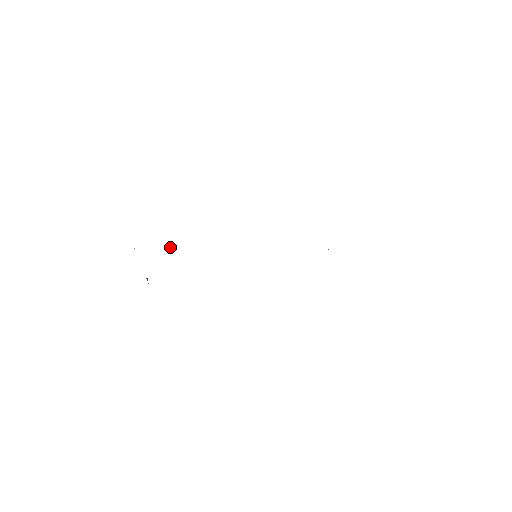
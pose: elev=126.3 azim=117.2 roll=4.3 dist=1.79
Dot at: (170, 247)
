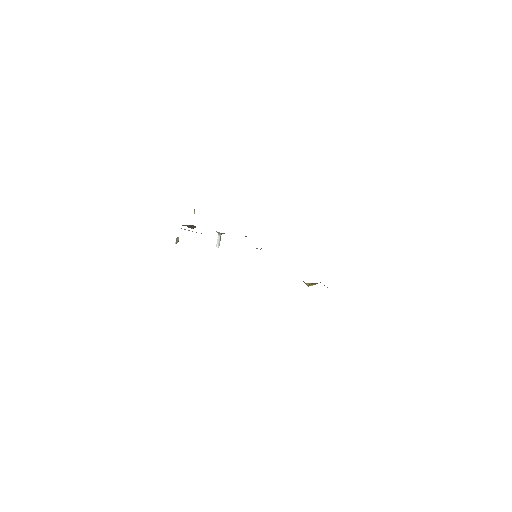
Dot at: (219, 237)
